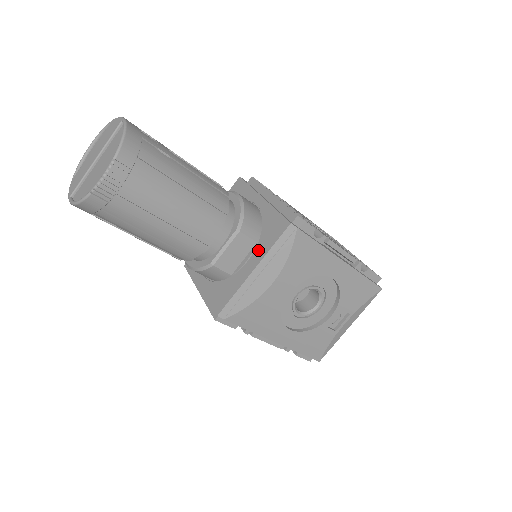
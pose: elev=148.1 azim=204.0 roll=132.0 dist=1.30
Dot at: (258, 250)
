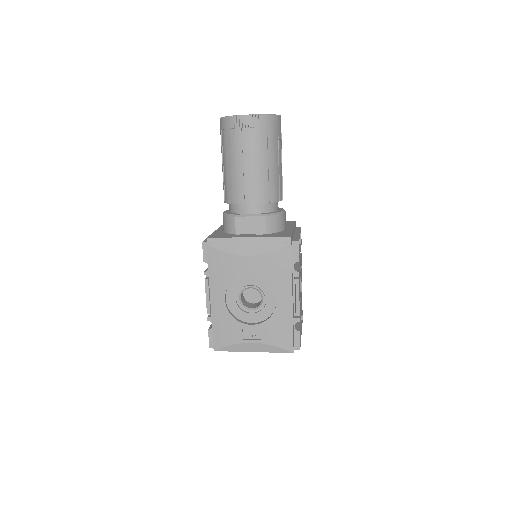
Dot at: (262, 235)
